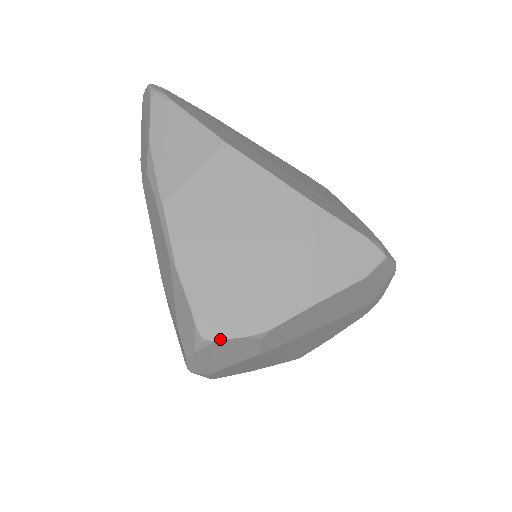
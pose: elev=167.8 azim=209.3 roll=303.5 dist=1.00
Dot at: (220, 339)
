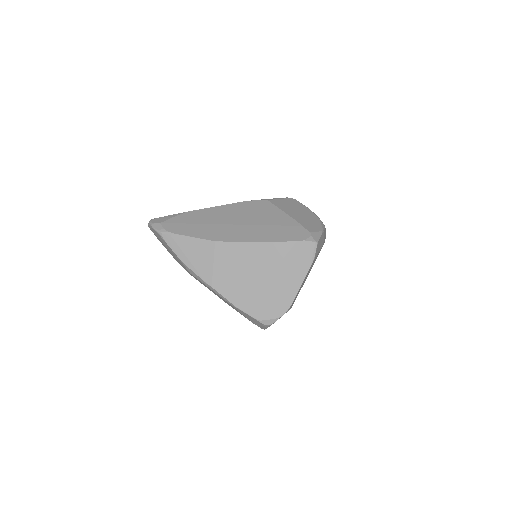
Dot at: (274, 322)
